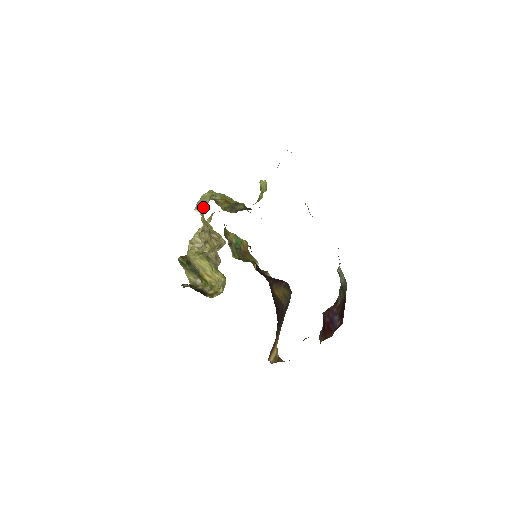
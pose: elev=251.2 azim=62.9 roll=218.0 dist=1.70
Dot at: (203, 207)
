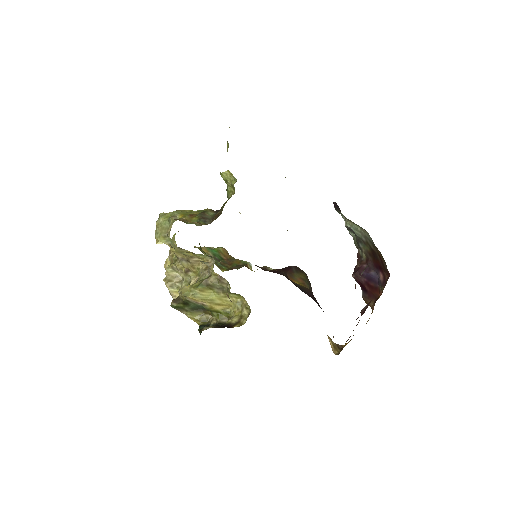
Dot at: (168, 235)
